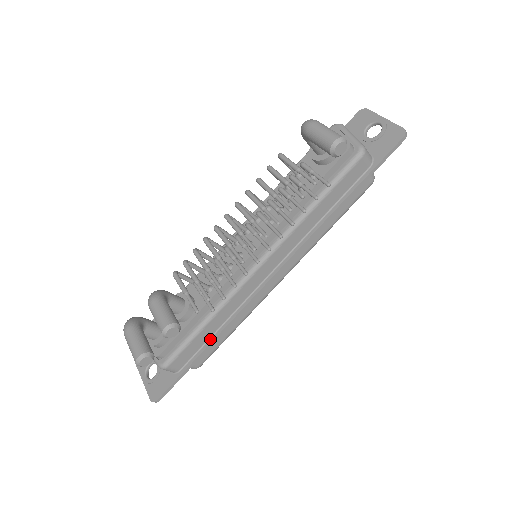
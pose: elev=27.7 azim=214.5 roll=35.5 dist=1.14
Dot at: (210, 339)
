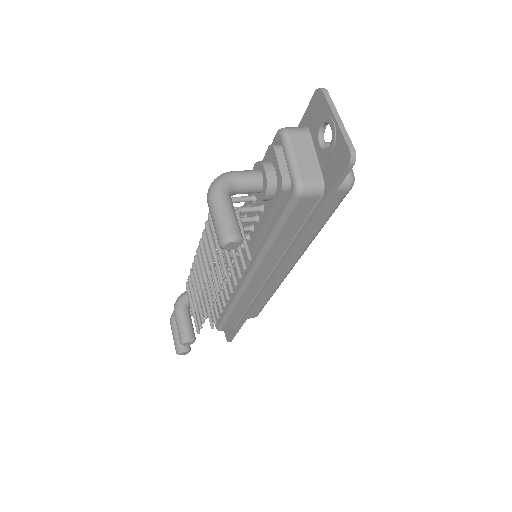
Dot at: (244, 315)
